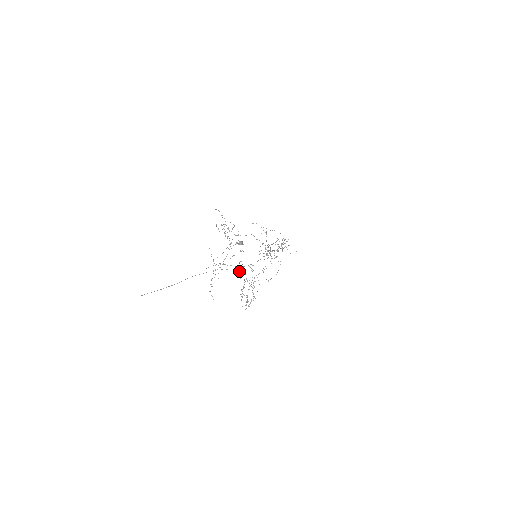
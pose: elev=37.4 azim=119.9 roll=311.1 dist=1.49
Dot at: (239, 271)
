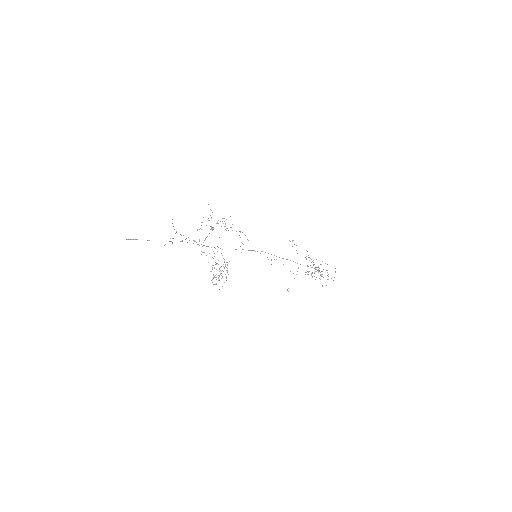
Dot at: occluded
